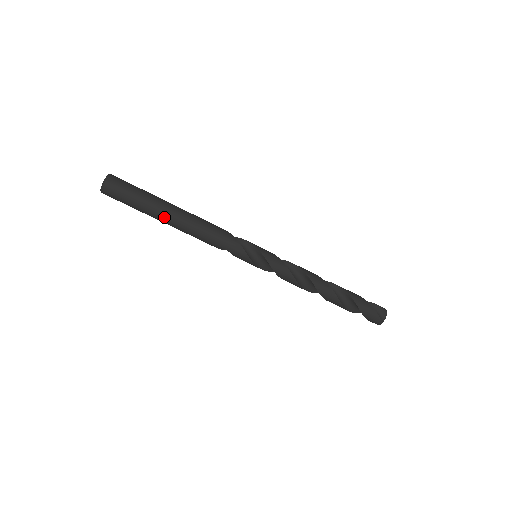
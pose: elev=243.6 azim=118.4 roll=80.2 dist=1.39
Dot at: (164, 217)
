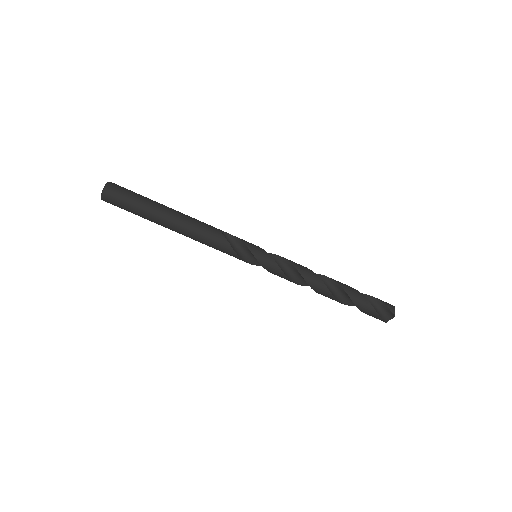
Dot at: (161, 225)
